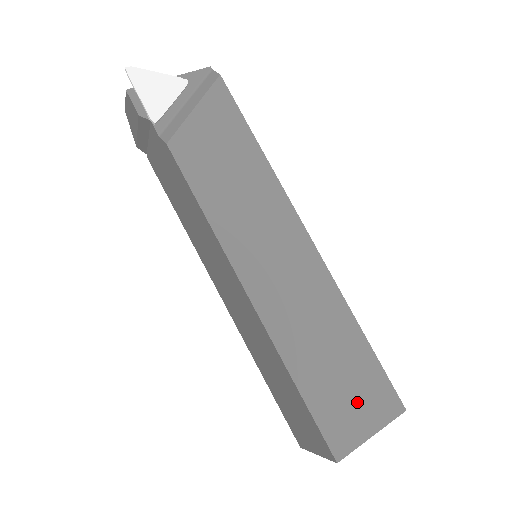
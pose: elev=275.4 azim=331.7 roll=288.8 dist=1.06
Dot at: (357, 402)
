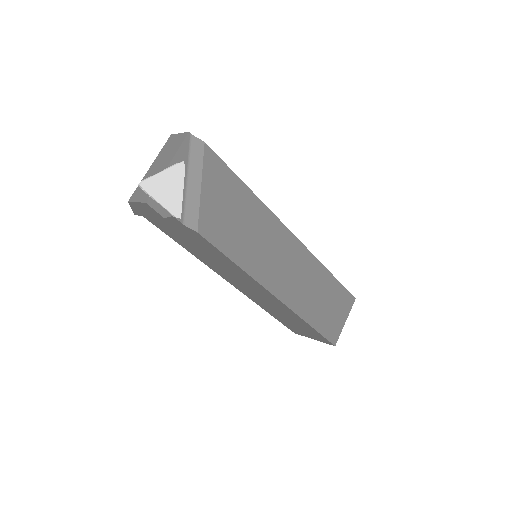
Dot at: (337, 312)
